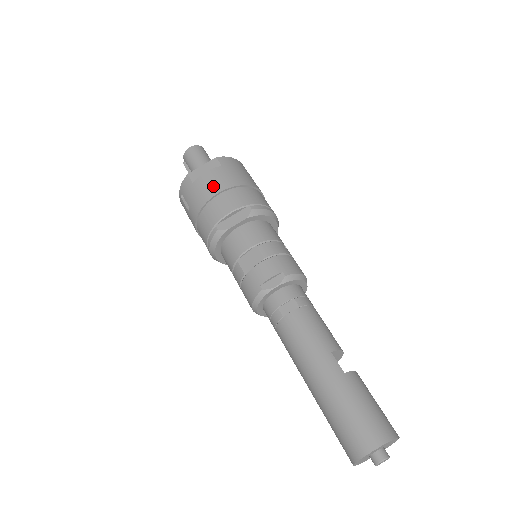
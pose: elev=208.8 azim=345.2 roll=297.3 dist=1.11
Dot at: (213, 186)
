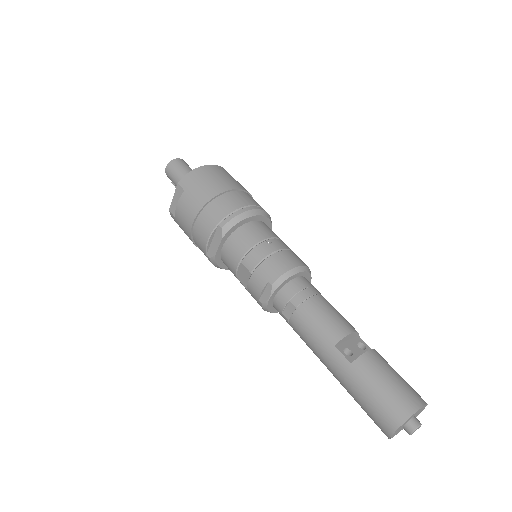
Dot at: (187, 218)
